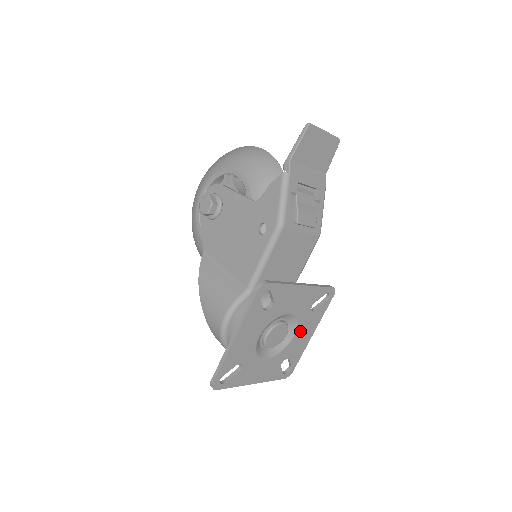
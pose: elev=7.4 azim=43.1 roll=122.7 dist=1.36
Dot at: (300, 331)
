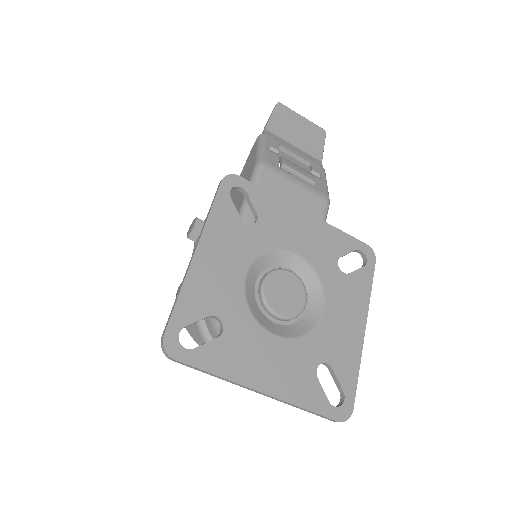
Dot at: (333, 307)
